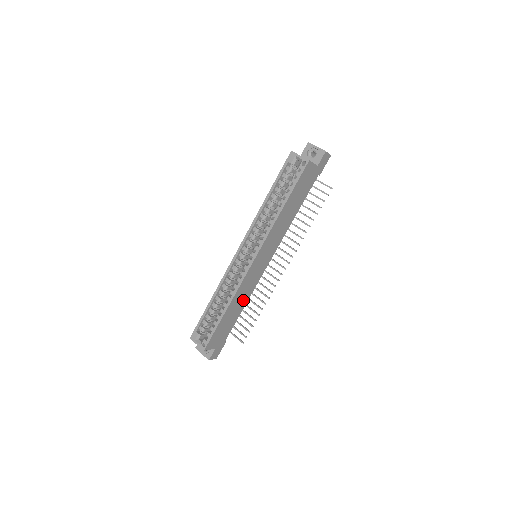
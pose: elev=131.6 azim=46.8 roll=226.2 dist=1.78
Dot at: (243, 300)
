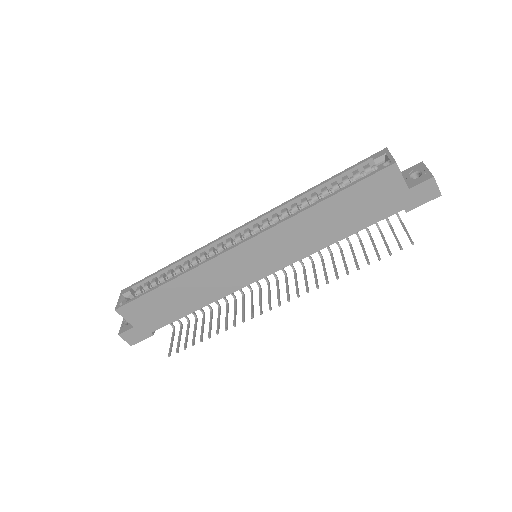
Dot at: (202, 295)
